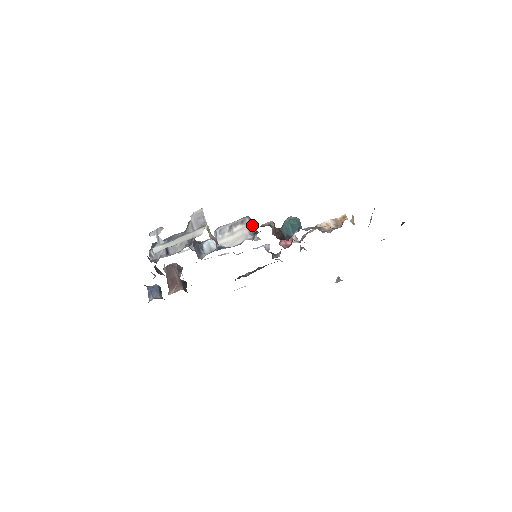
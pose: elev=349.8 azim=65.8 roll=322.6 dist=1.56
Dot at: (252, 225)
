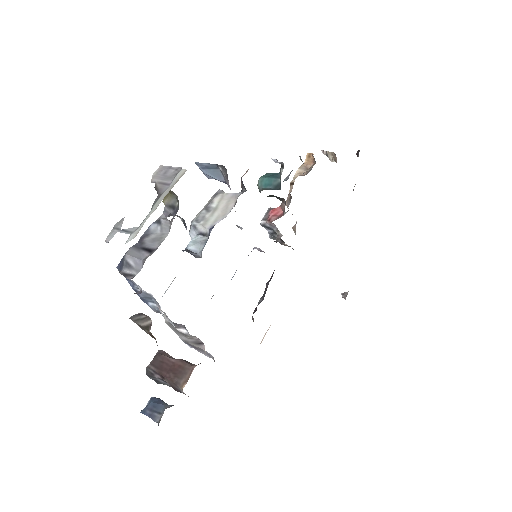
Dot at: occluded
